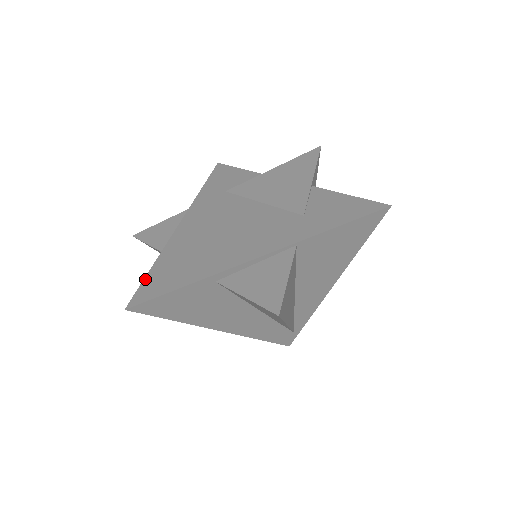
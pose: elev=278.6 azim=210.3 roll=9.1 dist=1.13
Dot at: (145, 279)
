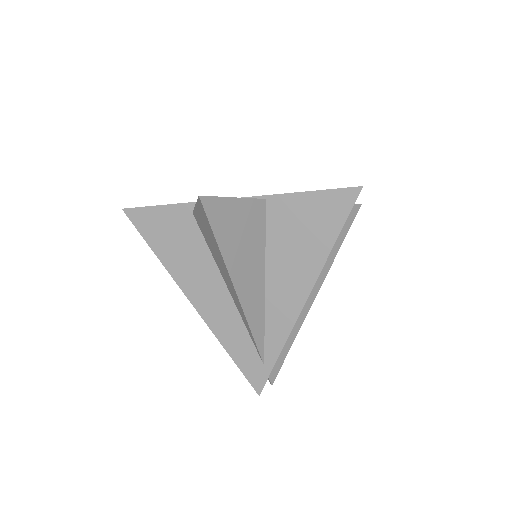
Dot at: occluded
